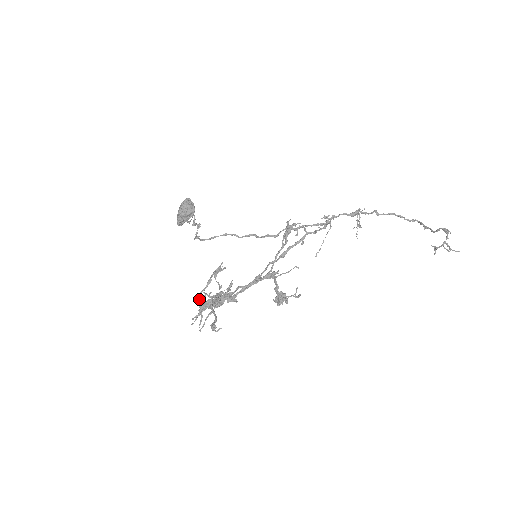
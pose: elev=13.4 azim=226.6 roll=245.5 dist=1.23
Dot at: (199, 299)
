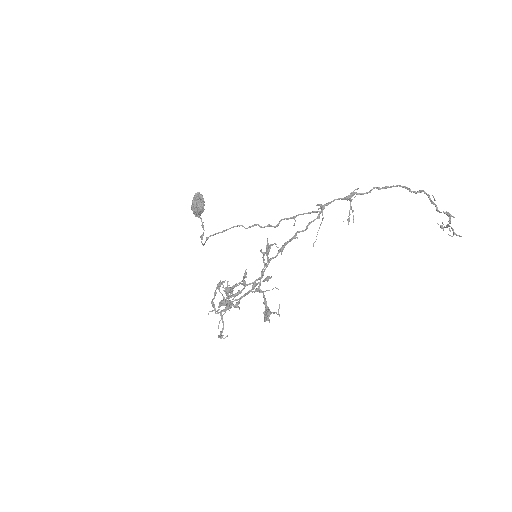
Dot at: (212, 306)
